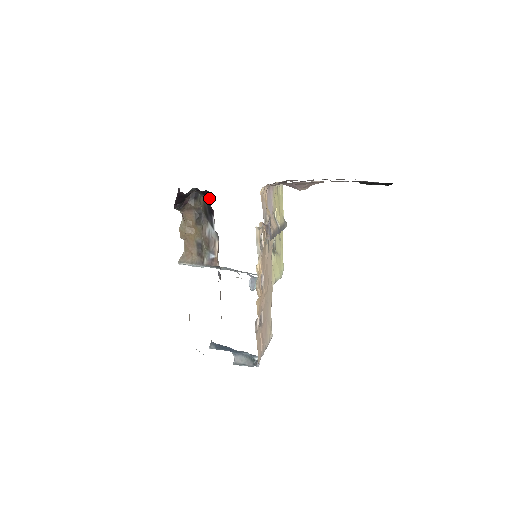
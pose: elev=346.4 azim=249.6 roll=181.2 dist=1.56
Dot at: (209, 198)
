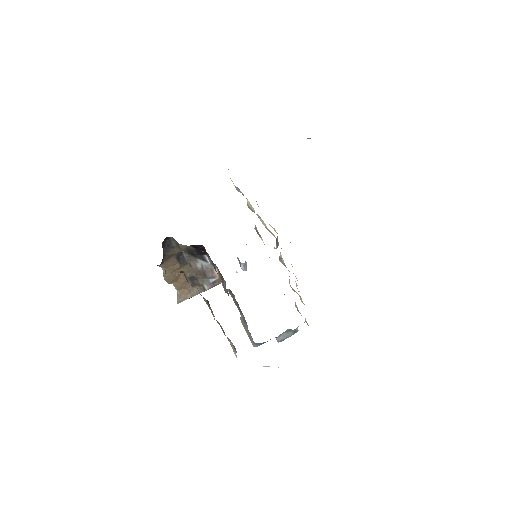
Dot at: (200, 247)
